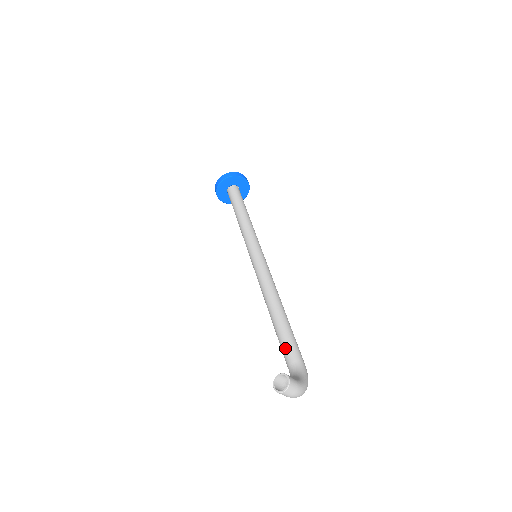
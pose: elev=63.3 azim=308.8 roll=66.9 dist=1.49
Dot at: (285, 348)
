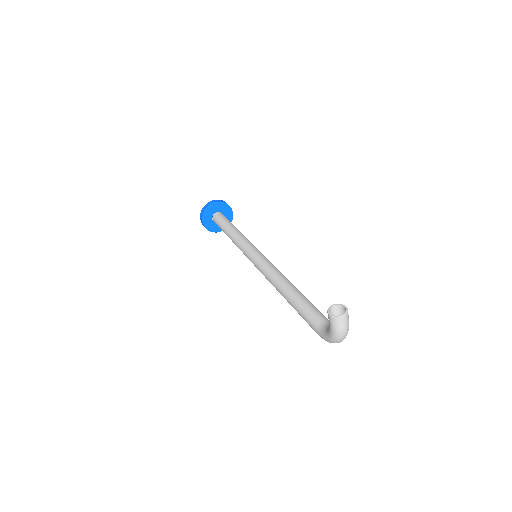
Dot at: (311, 311)
